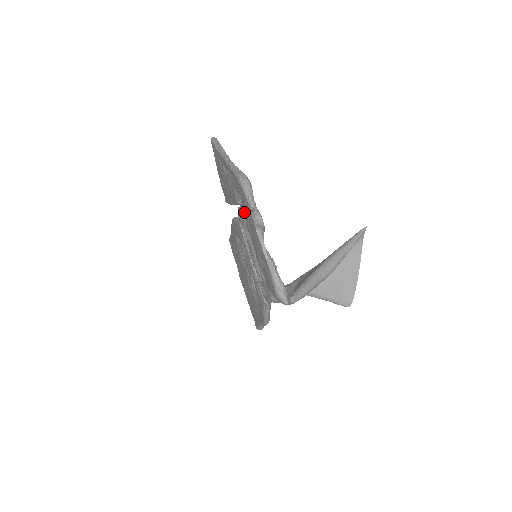
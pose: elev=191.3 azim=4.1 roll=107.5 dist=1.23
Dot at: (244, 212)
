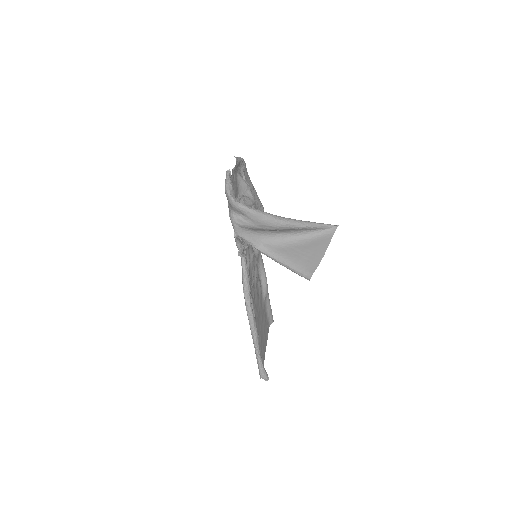
Dot at: (240, 187)
